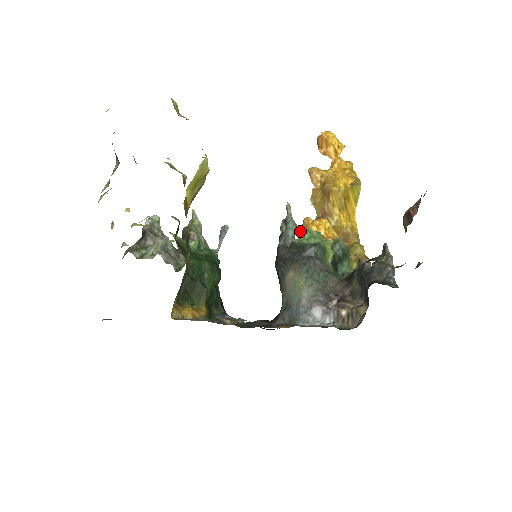
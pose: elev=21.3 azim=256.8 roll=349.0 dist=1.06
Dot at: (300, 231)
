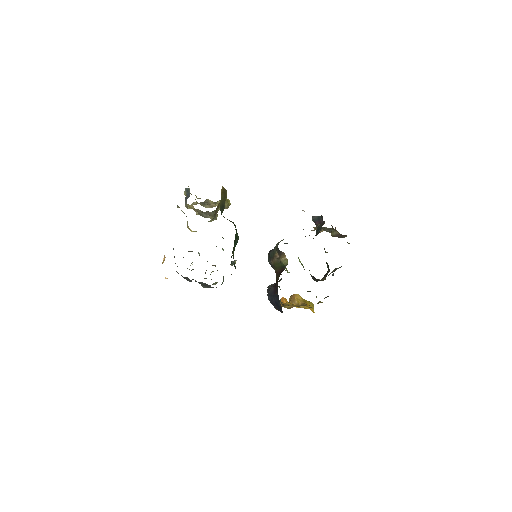
Dot at: occluded
